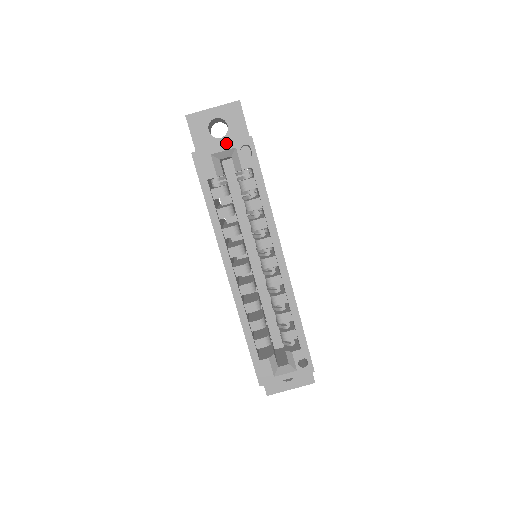
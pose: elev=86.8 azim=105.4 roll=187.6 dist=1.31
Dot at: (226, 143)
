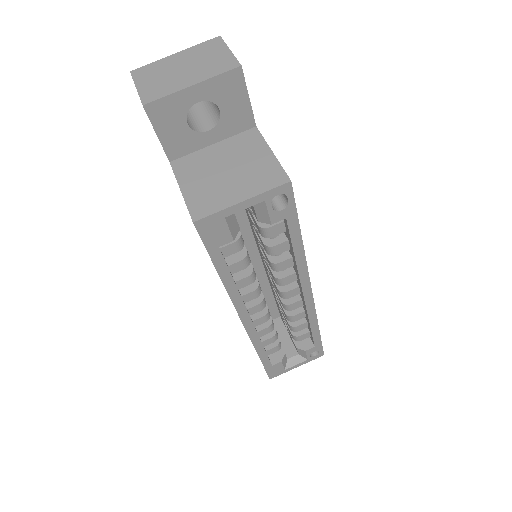
Dot at: (250, 198)
